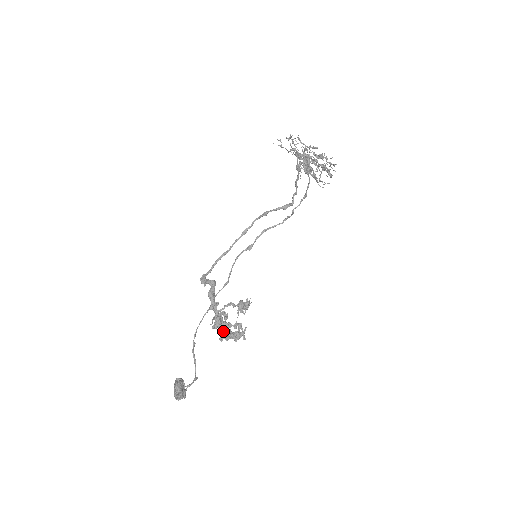
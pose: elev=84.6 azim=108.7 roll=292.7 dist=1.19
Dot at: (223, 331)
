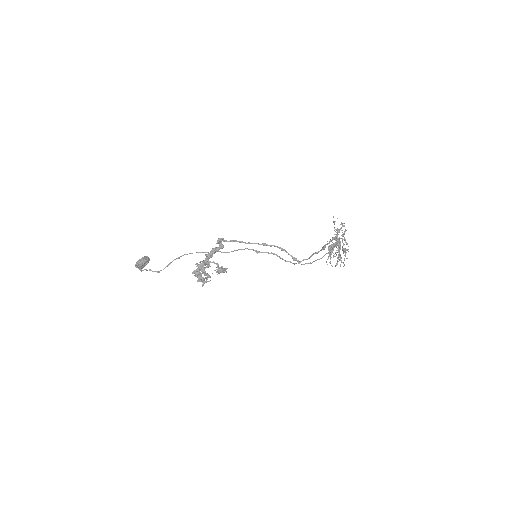
Dot at: (199, 271)
